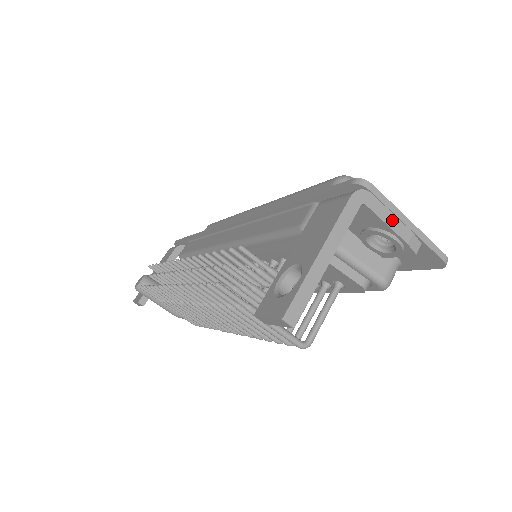
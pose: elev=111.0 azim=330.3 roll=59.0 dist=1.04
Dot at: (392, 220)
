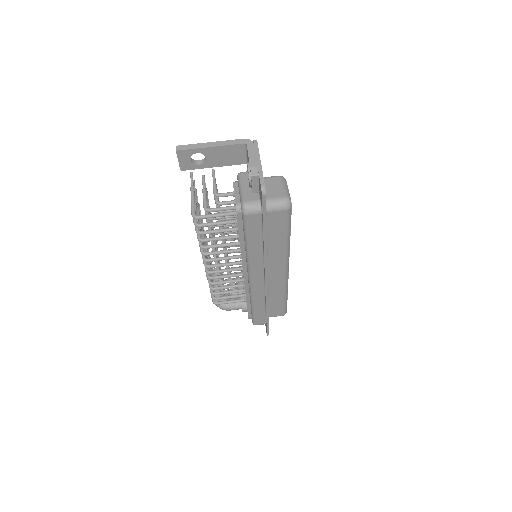
Dot at: (253, 156)
